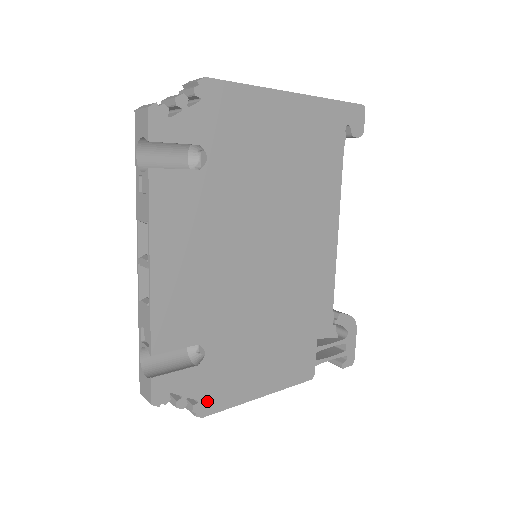
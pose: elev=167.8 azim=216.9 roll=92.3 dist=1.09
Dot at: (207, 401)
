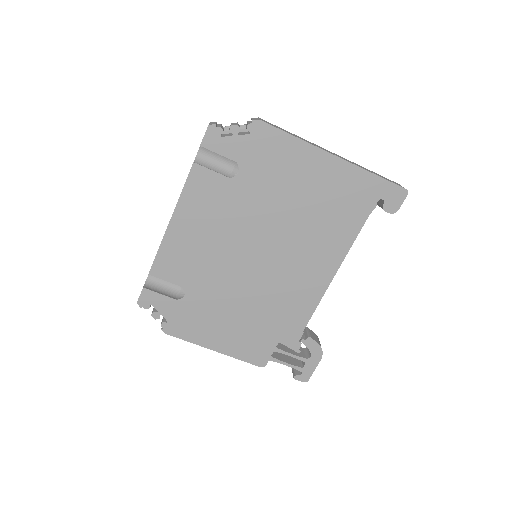
Dot at: (173, 326)
